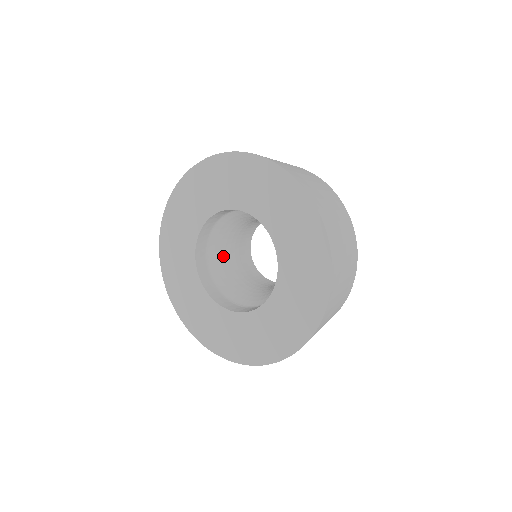
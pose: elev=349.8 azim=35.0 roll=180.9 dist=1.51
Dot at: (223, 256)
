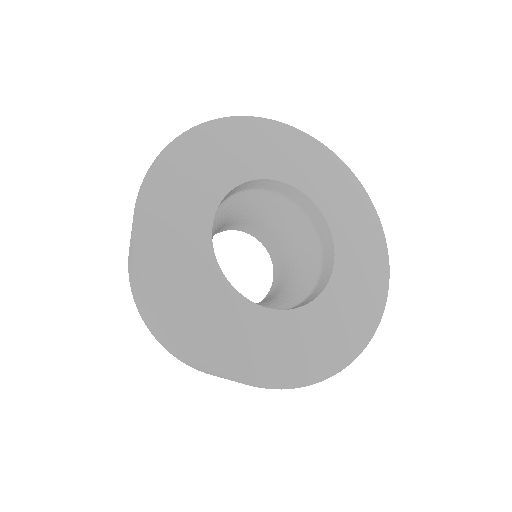
Dot at: occluded
